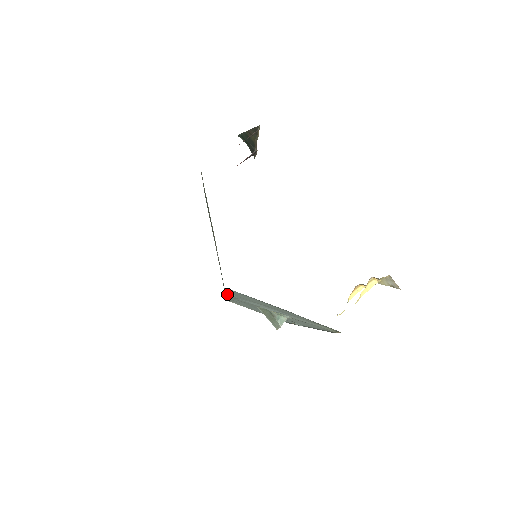
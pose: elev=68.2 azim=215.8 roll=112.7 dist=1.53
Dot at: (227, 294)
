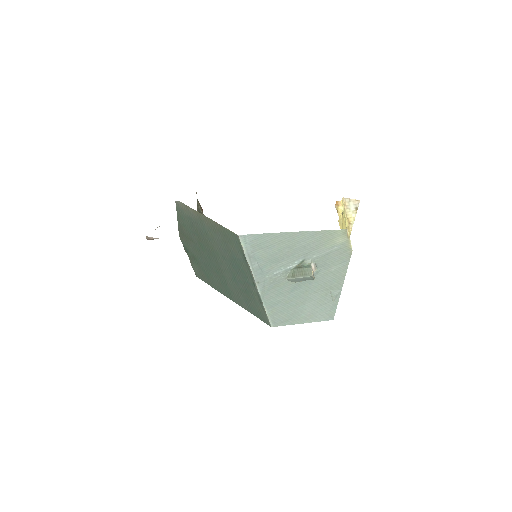
Dot at: (253, 271)
